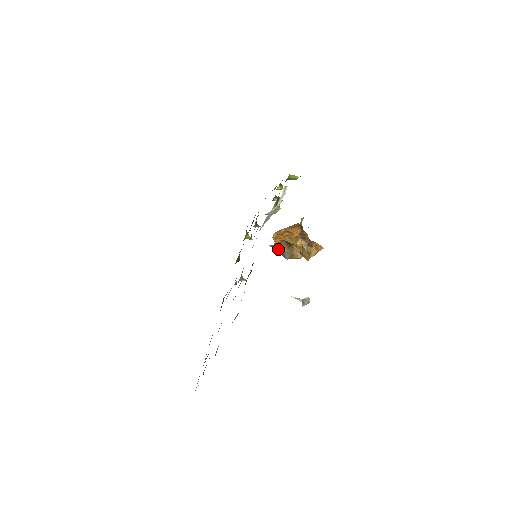
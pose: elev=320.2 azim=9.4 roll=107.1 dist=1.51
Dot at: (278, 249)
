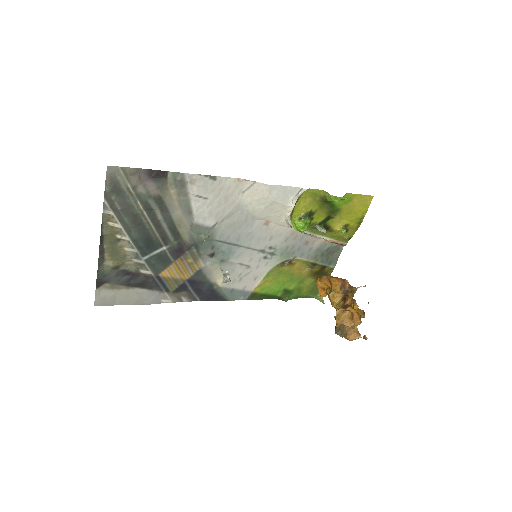
Dot at: occluded
